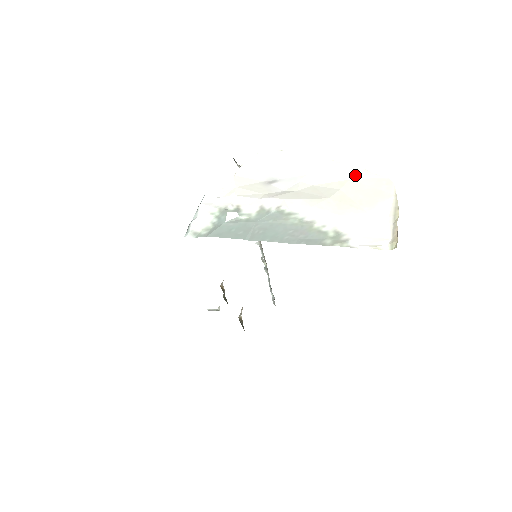
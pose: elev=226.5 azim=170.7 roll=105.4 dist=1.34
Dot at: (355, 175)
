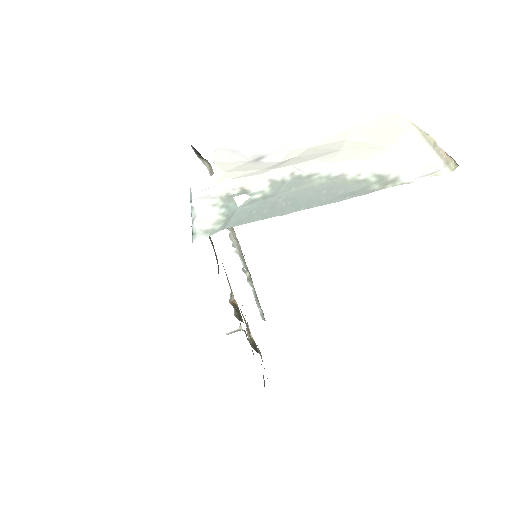
Dot at: (353, 122)
